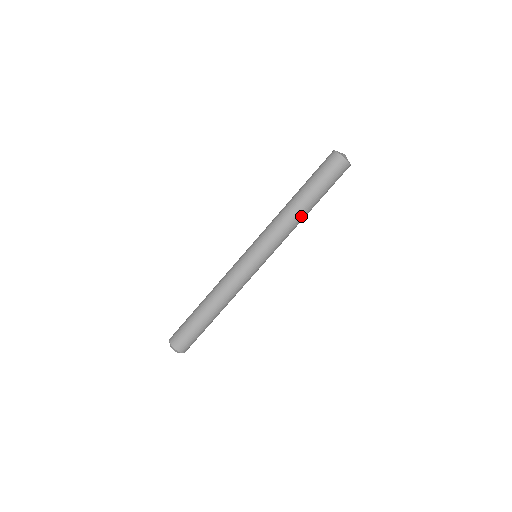
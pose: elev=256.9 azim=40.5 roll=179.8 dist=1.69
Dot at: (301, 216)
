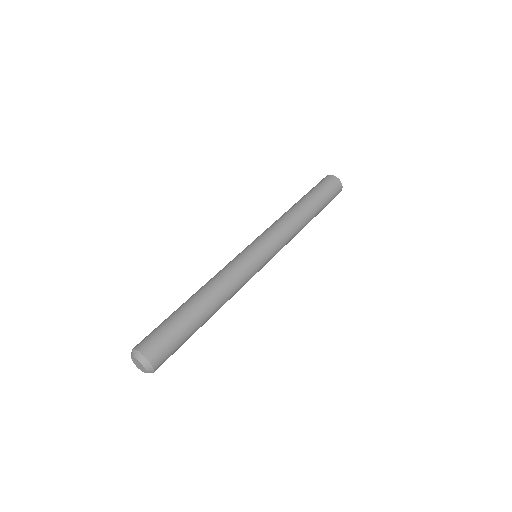
Dot at: (302, 215)
